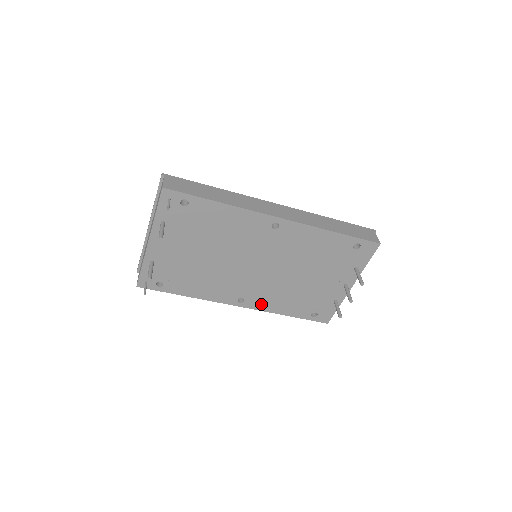
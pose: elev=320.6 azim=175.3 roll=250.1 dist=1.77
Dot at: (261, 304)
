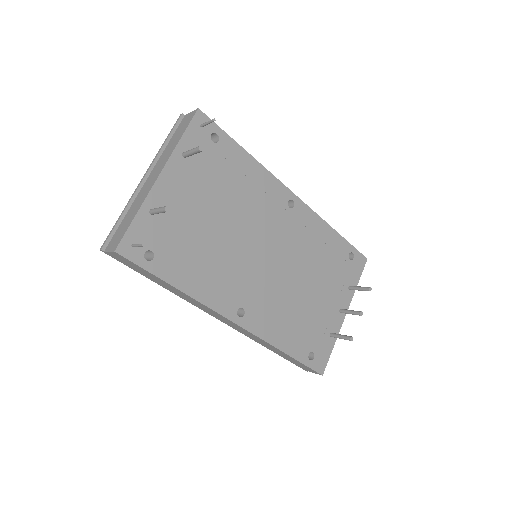
Dot at: (261, 325)
